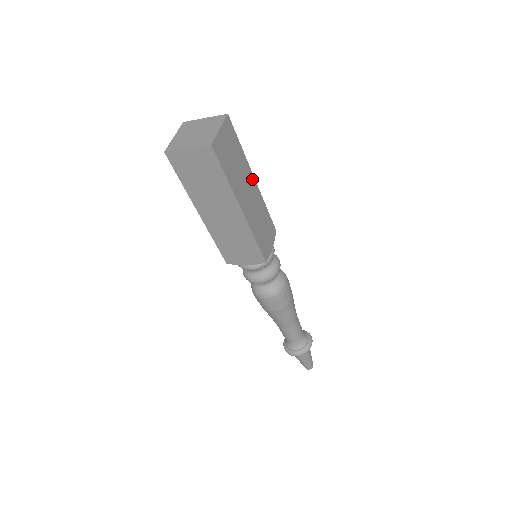
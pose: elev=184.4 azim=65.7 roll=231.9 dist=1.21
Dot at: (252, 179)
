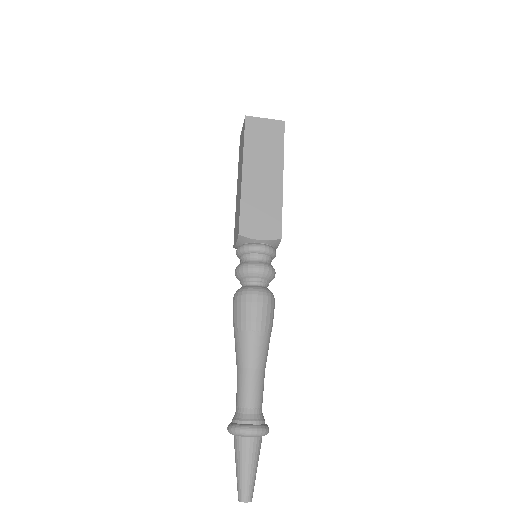
Dot at: occluded
